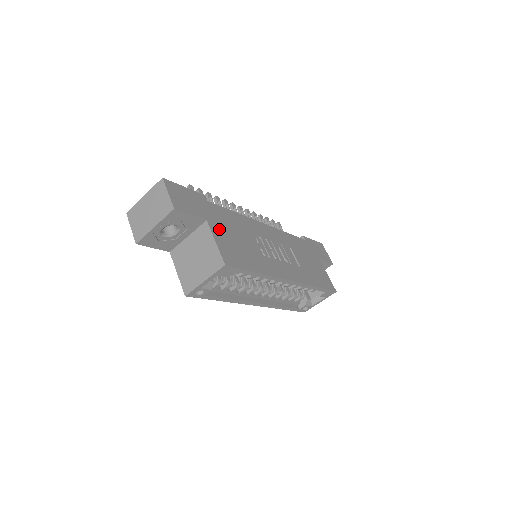
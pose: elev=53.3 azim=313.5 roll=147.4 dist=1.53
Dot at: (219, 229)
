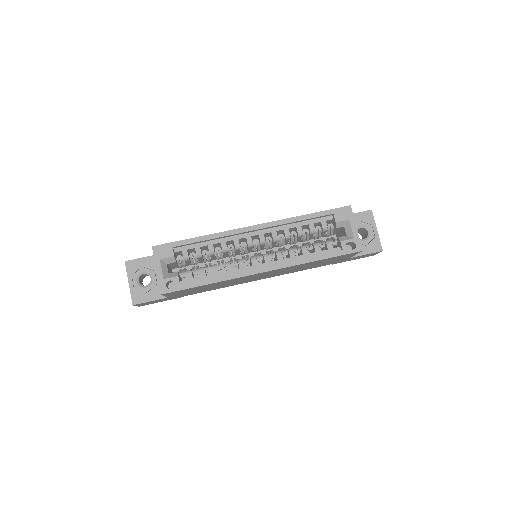
Dot at: occluded
